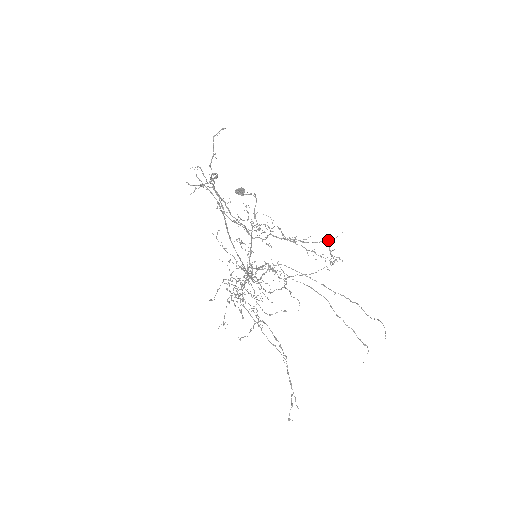
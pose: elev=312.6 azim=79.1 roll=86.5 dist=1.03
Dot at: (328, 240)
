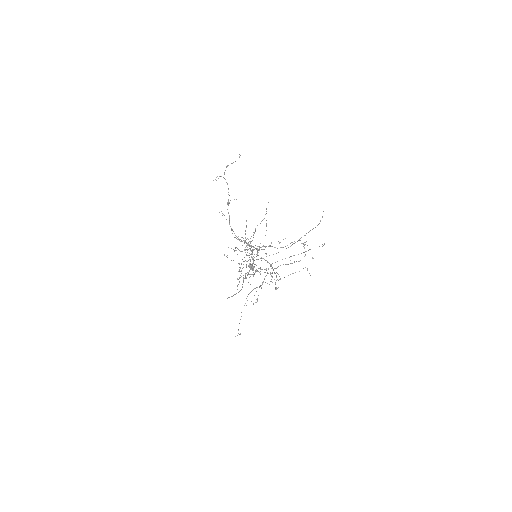
Dot at: (299, 240)
